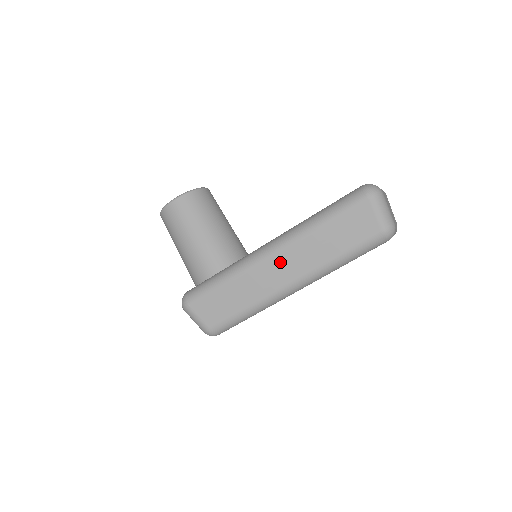
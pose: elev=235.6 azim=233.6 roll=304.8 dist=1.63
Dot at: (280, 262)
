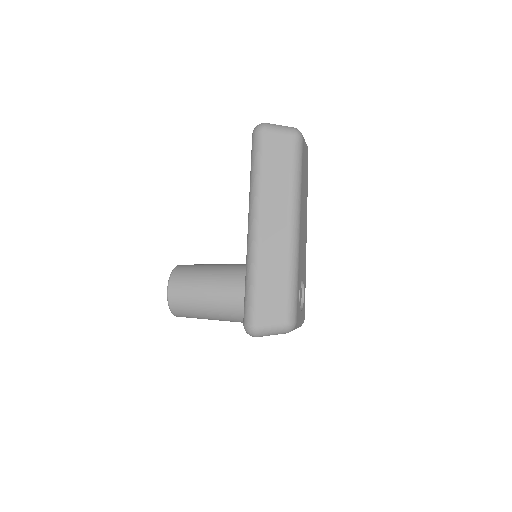
Dot at: (267, 222)
